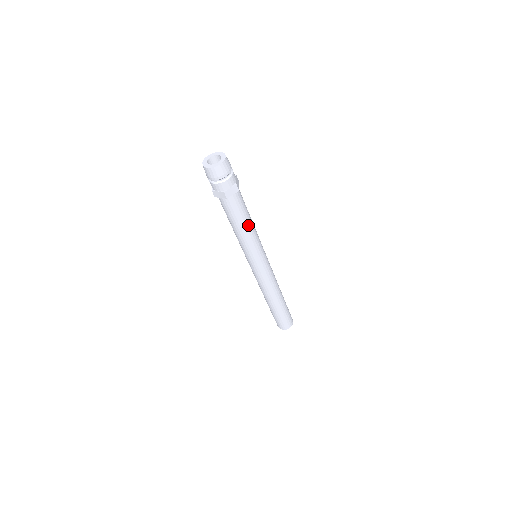
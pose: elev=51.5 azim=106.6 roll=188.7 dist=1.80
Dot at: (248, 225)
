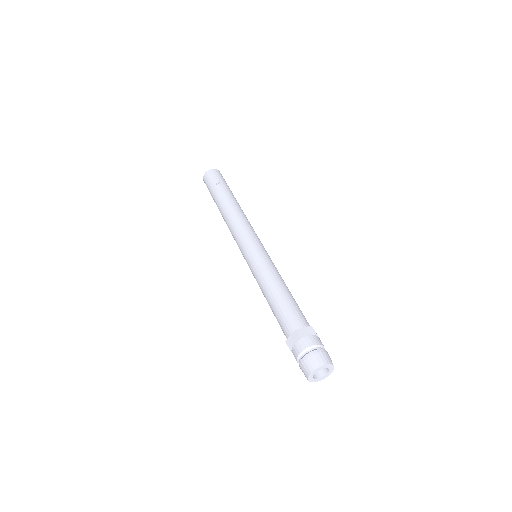
Dot at: occluded
